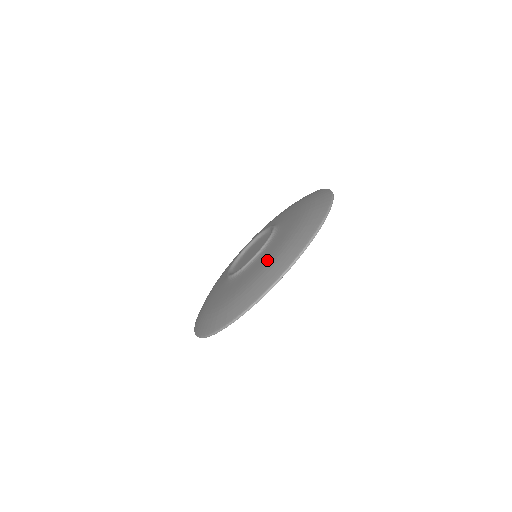
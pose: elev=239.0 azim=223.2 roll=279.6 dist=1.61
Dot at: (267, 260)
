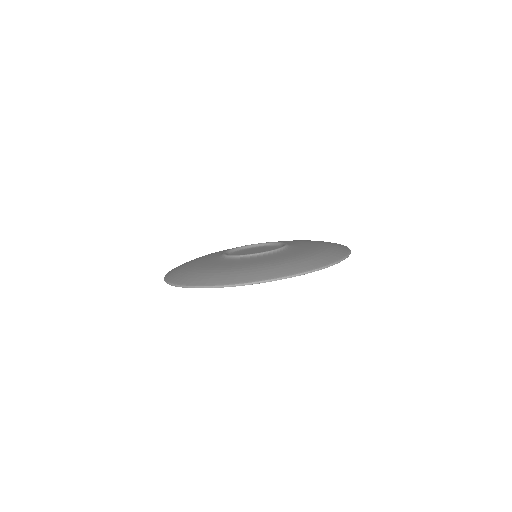
Dot at: (289, 257)
